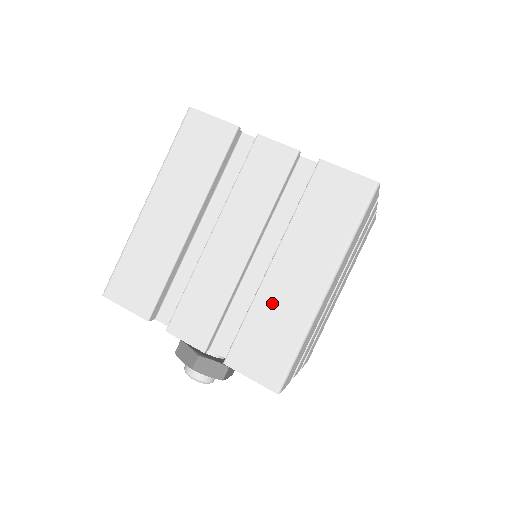
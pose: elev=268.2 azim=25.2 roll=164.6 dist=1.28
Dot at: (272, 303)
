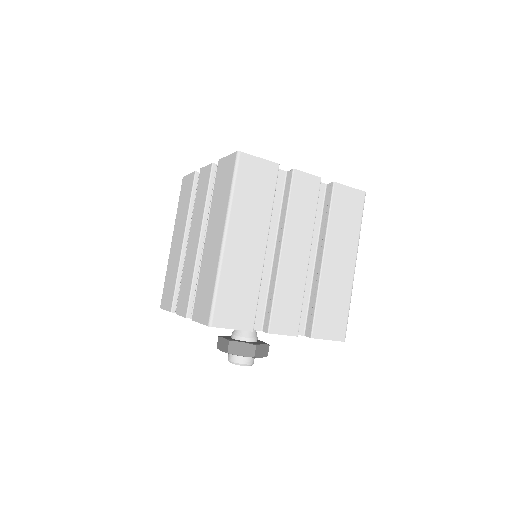
Dot at: (330, 286)
